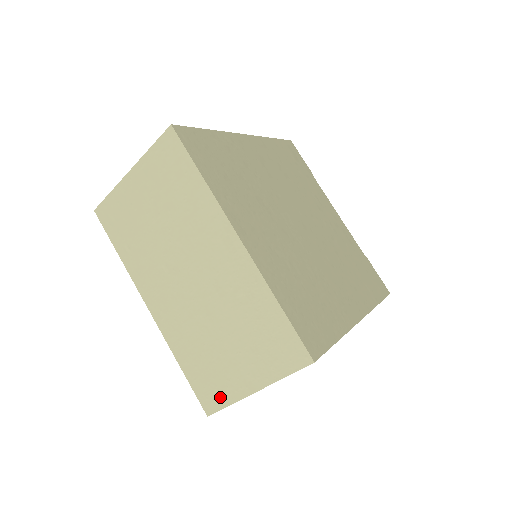
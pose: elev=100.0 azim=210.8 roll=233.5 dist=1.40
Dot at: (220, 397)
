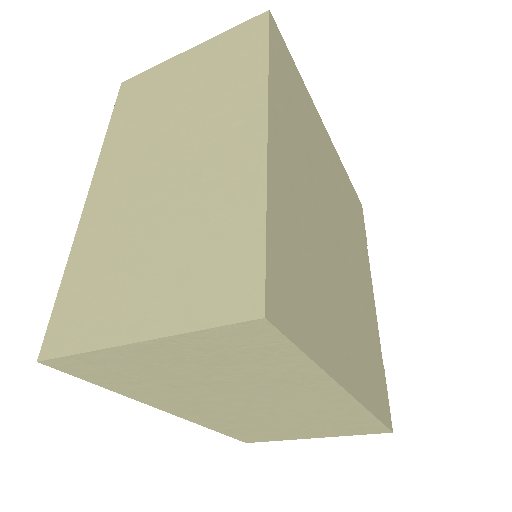
Dot at: (79, 334)
